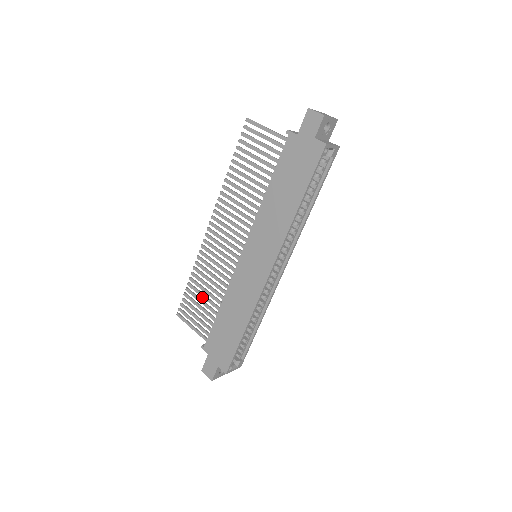
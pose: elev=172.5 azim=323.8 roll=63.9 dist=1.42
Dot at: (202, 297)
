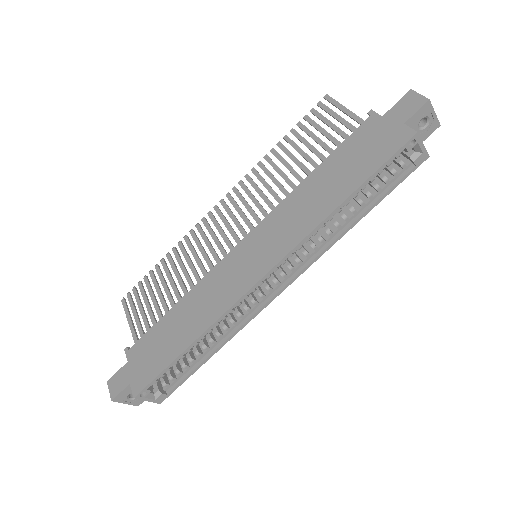
Dot at: (163, 286)
